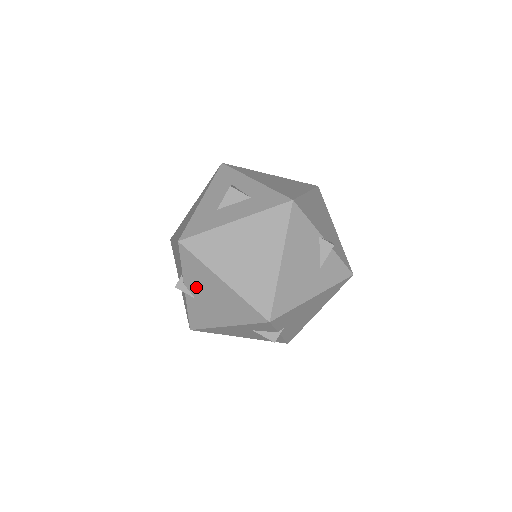
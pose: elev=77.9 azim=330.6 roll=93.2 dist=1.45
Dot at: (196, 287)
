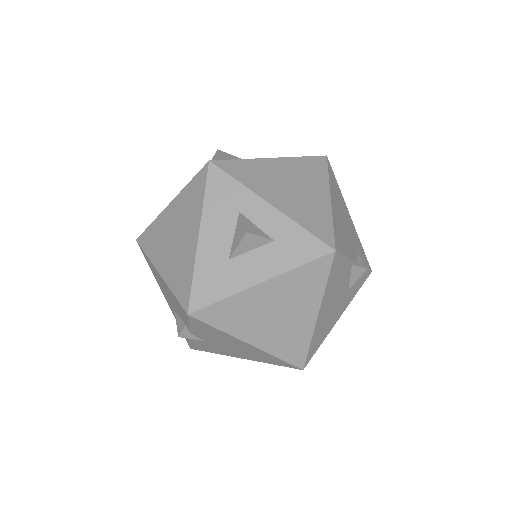
Dot at: (207, 337)
